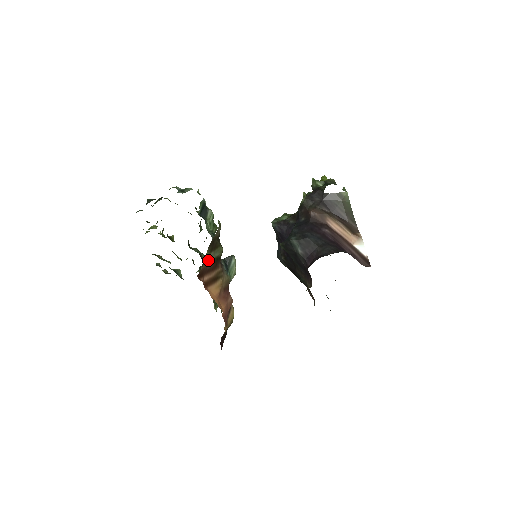
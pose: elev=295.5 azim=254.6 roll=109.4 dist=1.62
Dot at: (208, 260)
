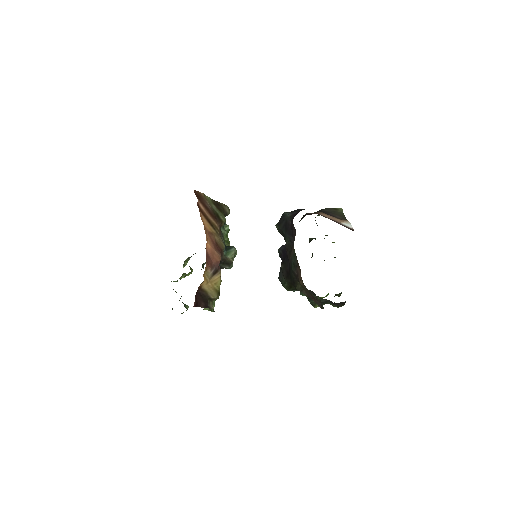
Dot at: (209, 202)
